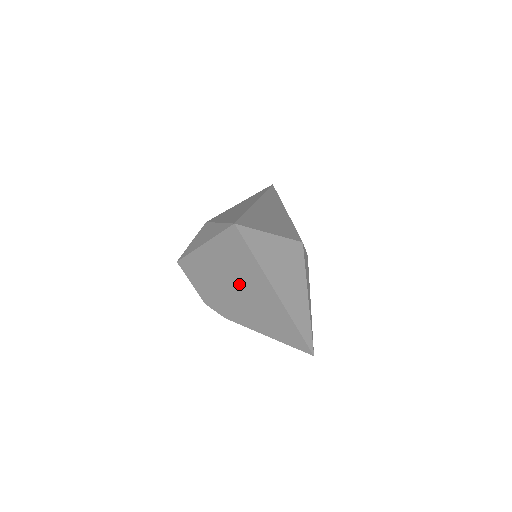
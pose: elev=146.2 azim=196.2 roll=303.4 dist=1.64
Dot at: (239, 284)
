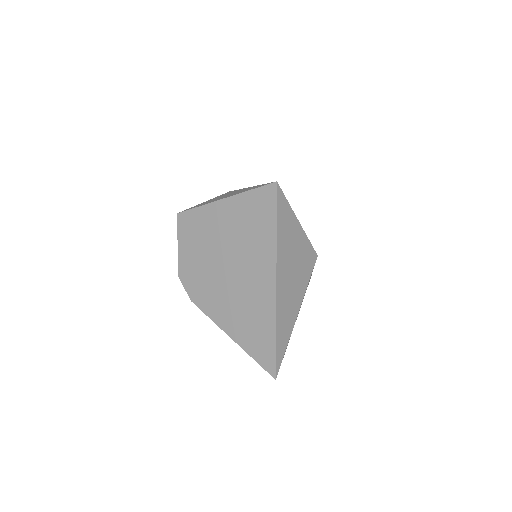
Dot at: (237, 259)
